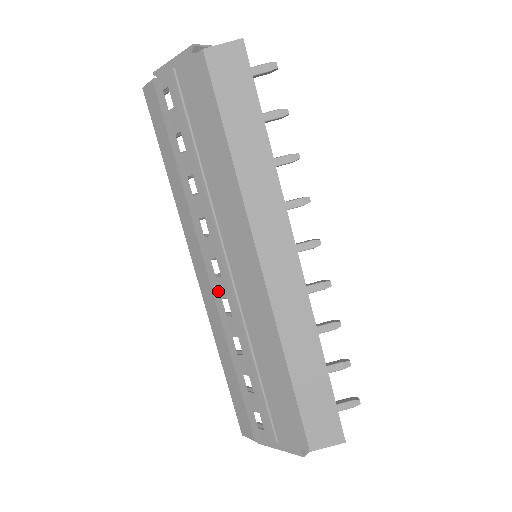
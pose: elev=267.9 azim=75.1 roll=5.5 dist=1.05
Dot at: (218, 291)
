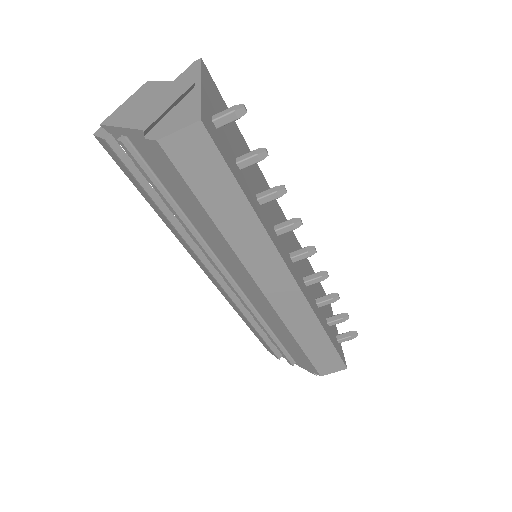
Dot at: (228, 287)
